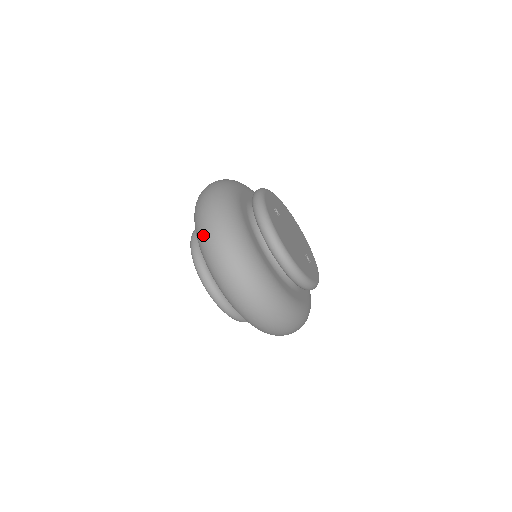
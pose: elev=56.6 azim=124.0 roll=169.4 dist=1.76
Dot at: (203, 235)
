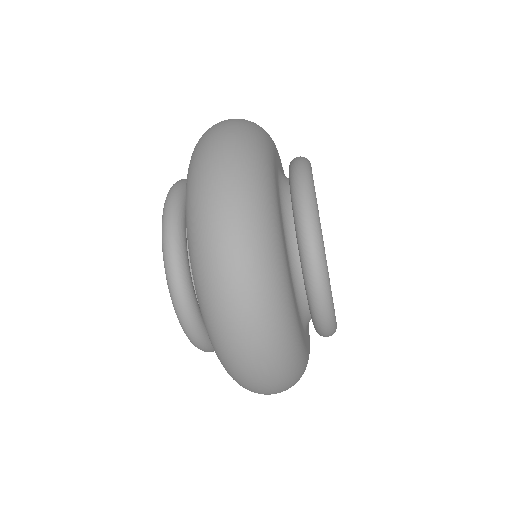
Dot at: (212, 126)
